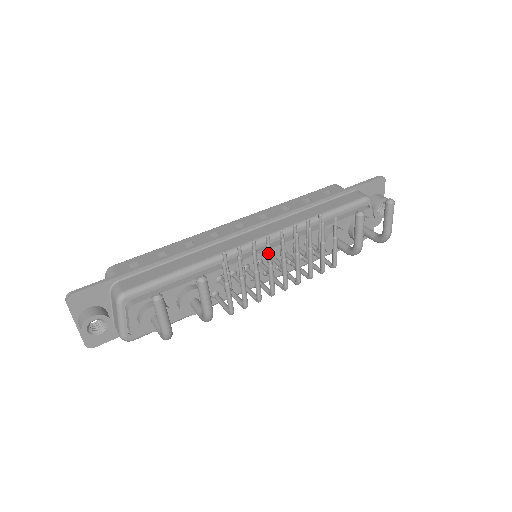
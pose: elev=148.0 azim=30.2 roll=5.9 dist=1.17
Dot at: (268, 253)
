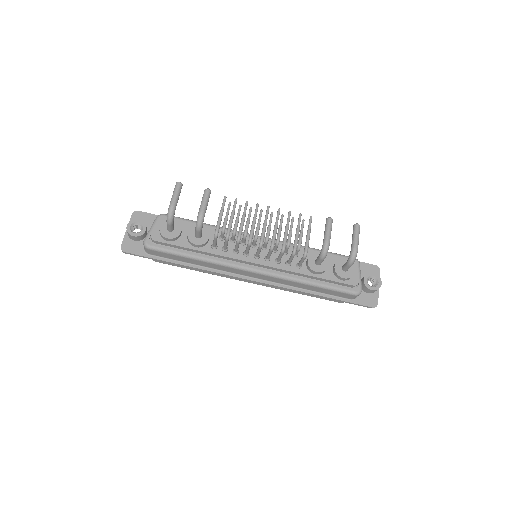
Dot at: (256, 209)
